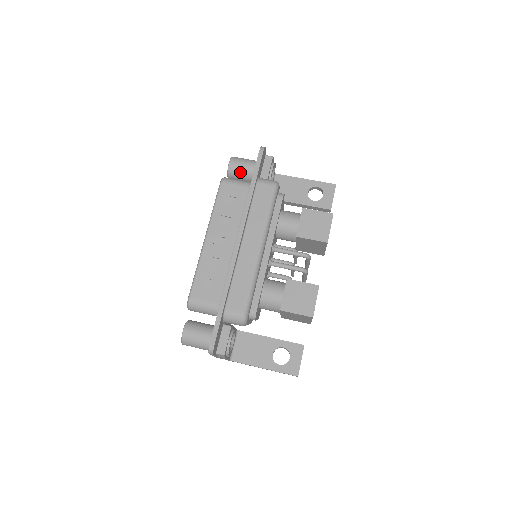
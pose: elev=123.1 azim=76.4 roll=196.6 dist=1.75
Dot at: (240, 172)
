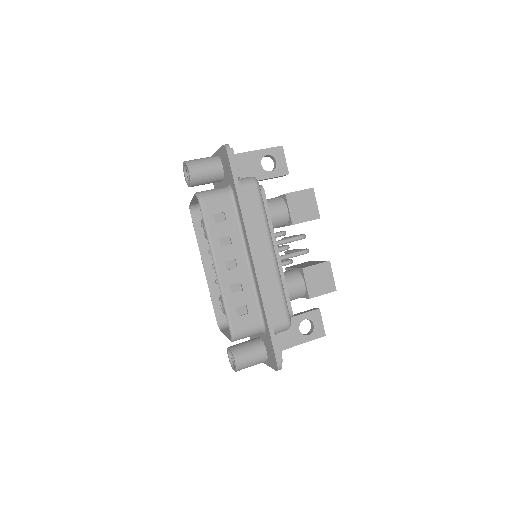
Dot at: (205, 178)
